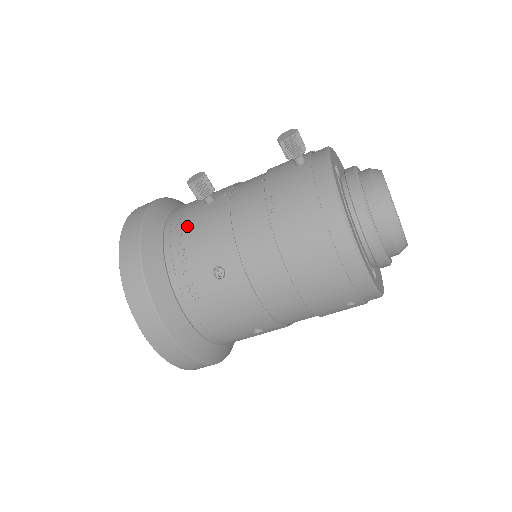
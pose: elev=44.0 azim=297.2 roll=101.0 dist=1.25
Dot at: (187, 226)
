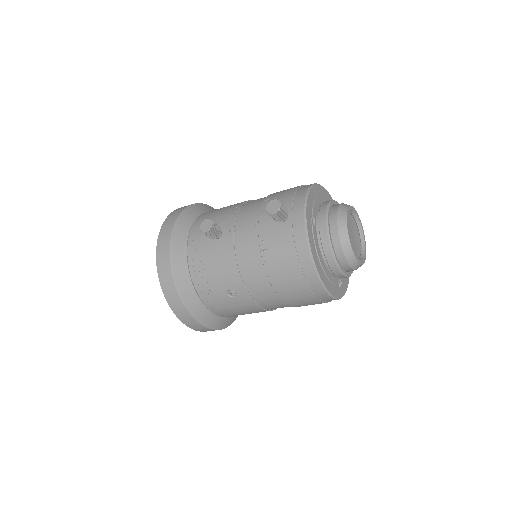
Dot at: (204, 257)
